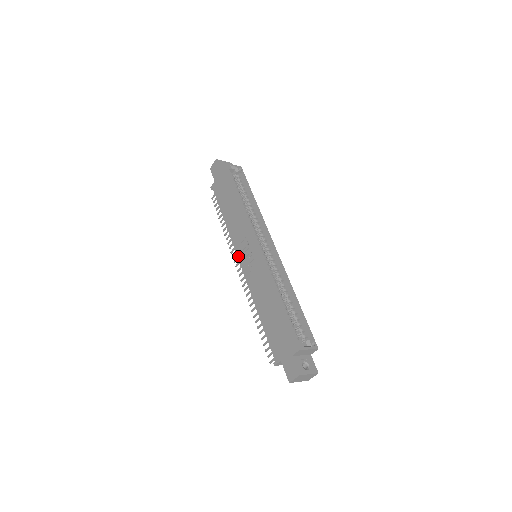
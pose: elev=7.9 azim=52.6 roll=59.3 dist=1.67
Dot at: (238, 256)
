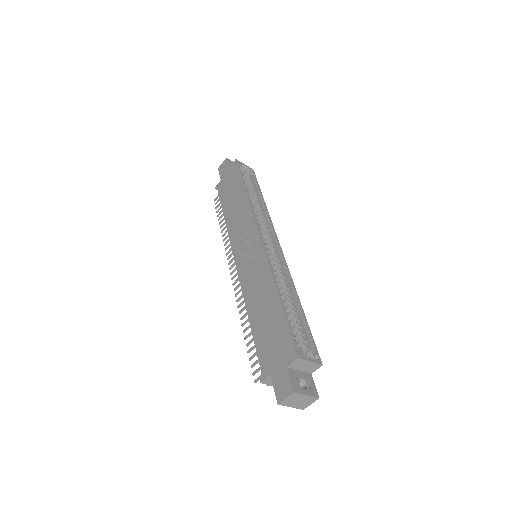
Dot at: (234, 254)
